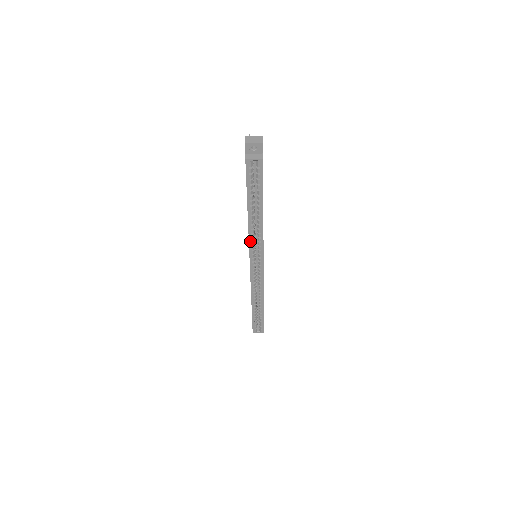
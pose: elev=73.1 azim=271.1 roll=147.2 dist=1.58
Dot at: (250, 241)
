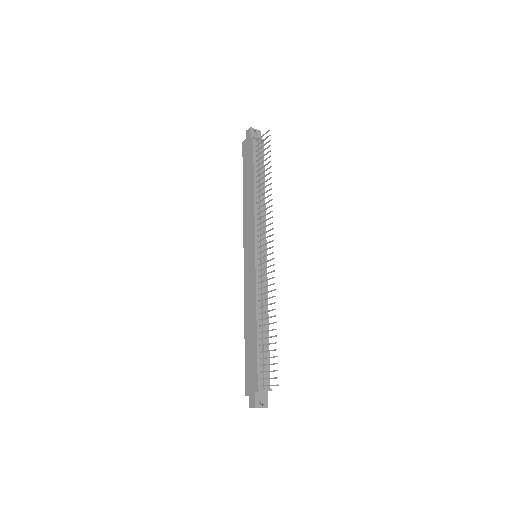
Dot at: (245, 294)
